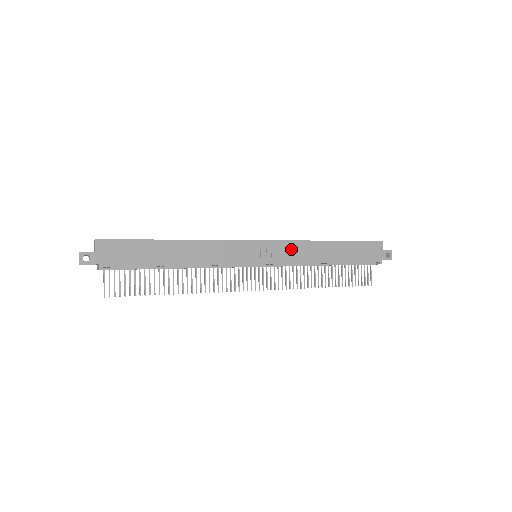
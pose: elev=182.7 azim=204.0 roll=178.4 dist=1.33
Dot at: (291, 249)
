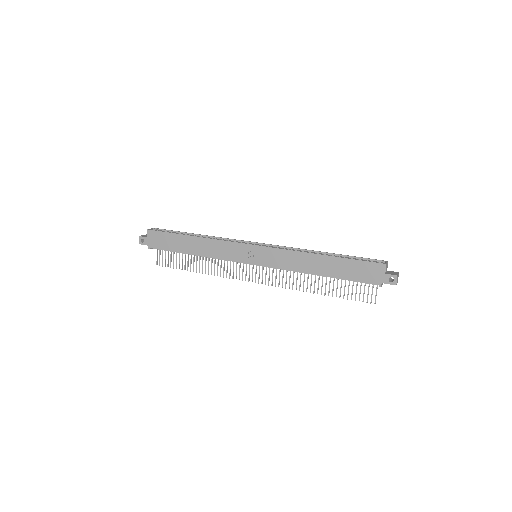
Dot at: (281, 256)
